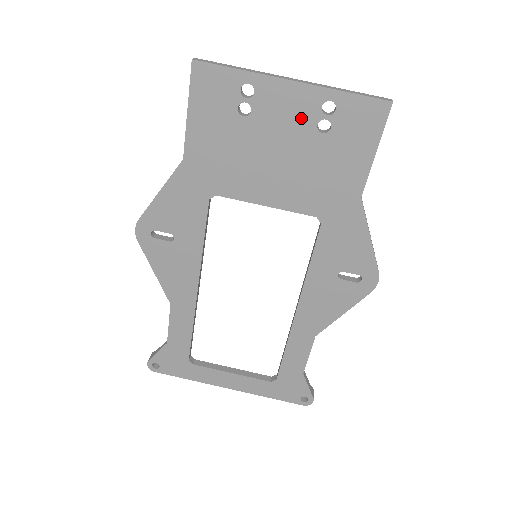
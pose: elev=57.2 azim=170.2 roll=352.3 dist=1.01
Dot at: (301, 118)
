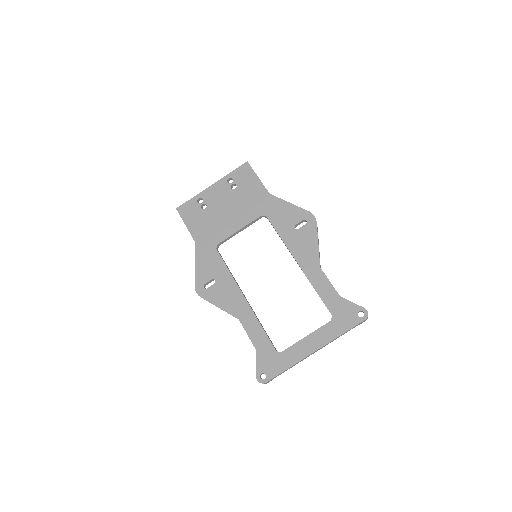
Dot at: (224, 191)
